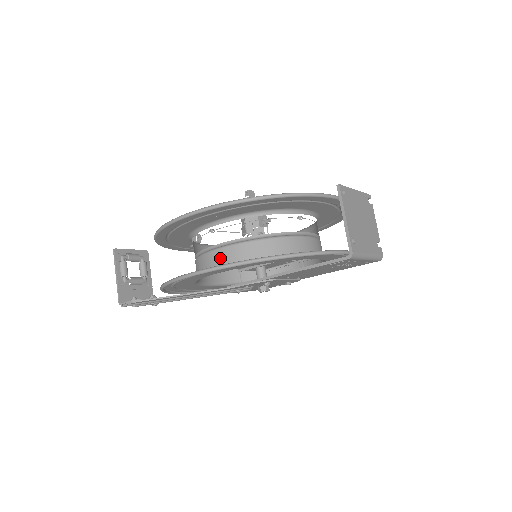
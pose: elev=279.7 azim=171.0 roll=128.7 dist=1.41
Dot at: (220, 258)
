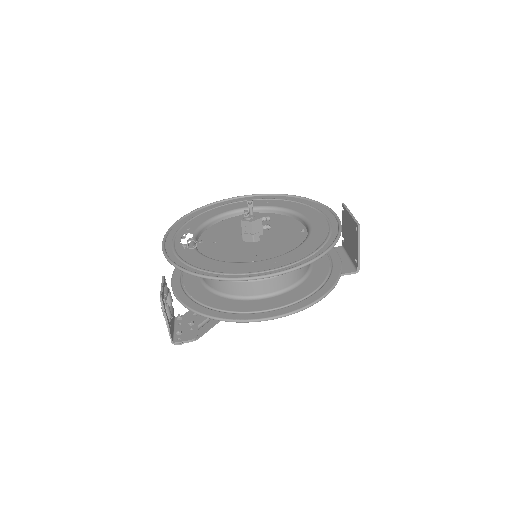
Dot at: (266, 287)
